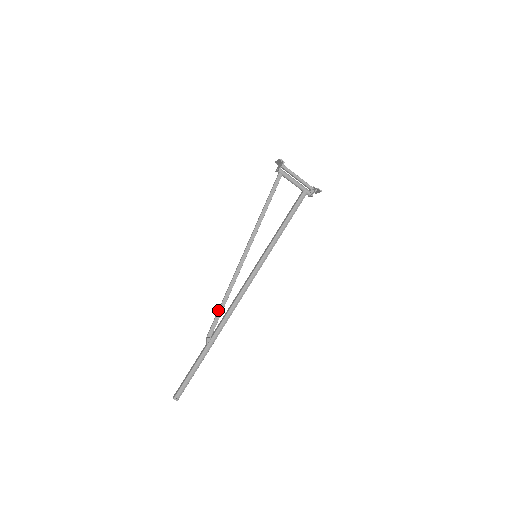
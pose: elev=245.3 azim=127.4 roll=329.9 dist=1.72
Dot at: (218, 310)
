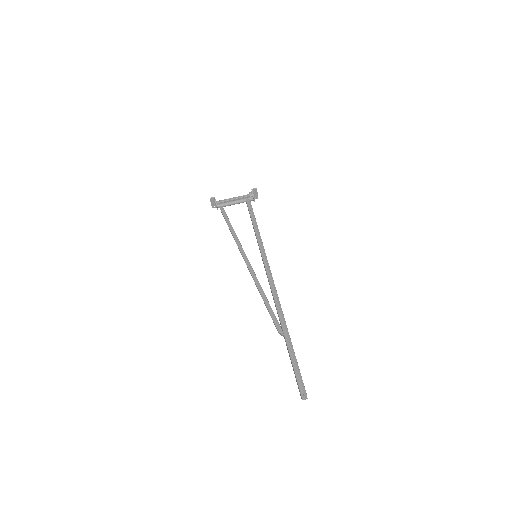
Dot at: occluded
